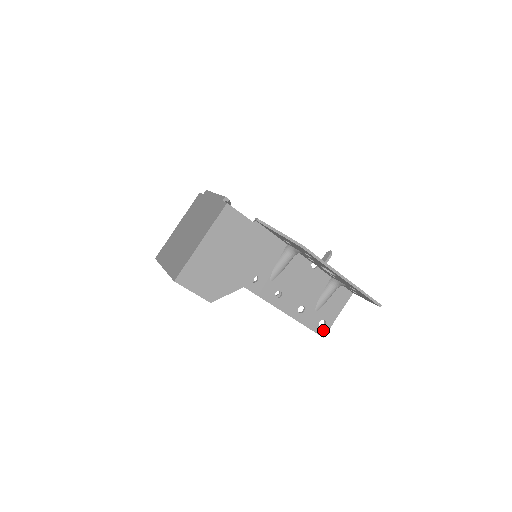
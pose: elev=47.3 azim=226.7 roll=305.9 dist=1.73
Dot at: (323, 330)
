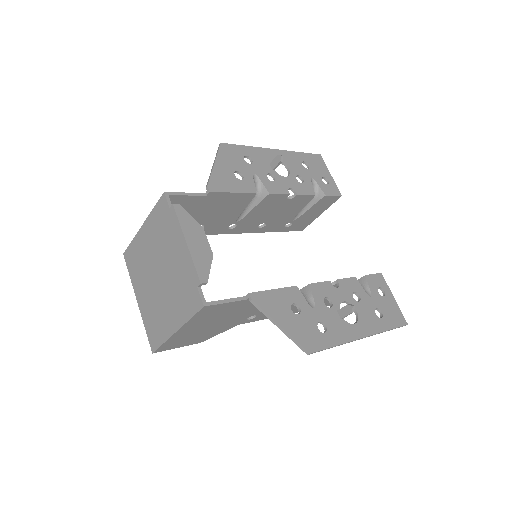
Dot at: occluded
